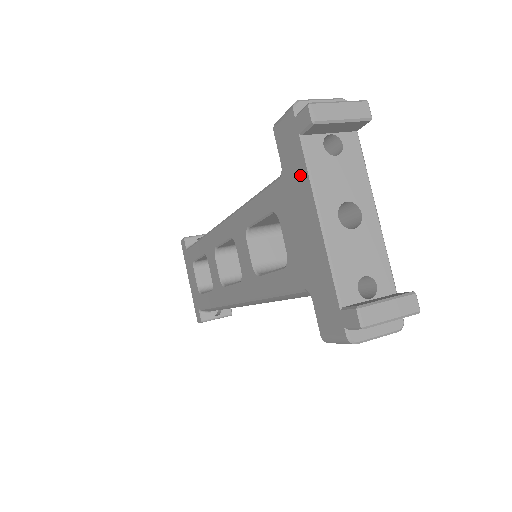
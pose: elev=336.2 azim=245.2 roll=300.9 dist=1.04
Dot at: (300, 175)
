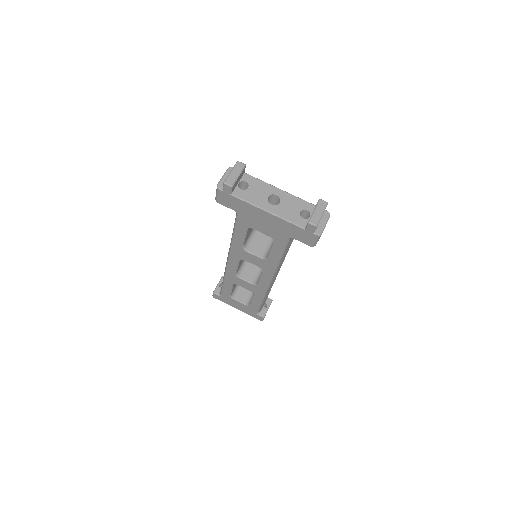
Dot at: (245, 206)
